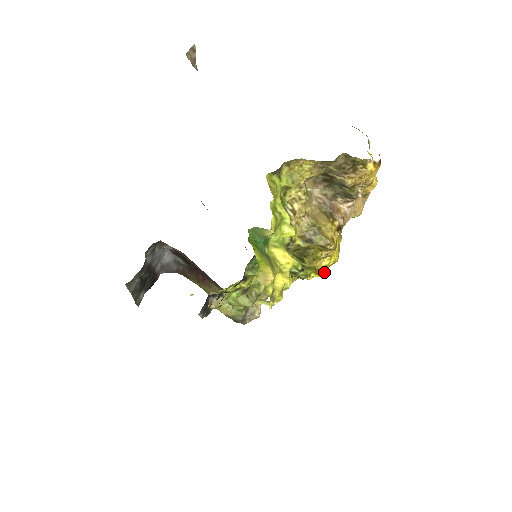
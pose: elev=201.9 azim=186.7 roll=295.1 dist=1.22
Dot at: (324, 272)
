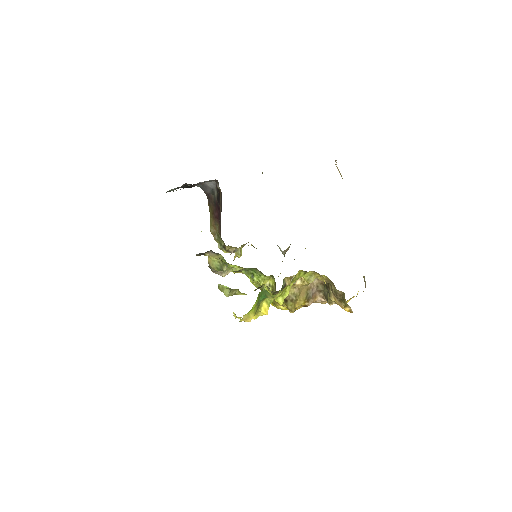
Dot at: occluded
